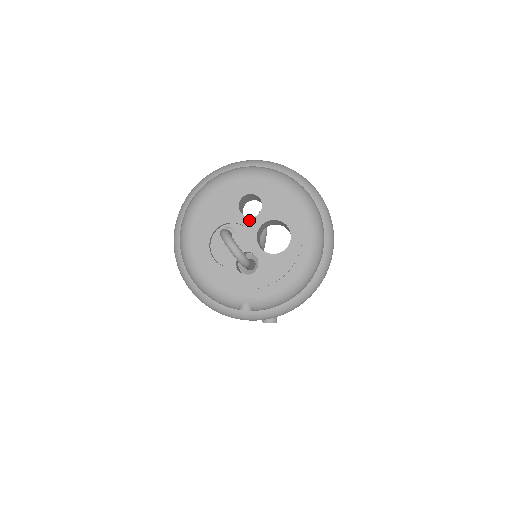
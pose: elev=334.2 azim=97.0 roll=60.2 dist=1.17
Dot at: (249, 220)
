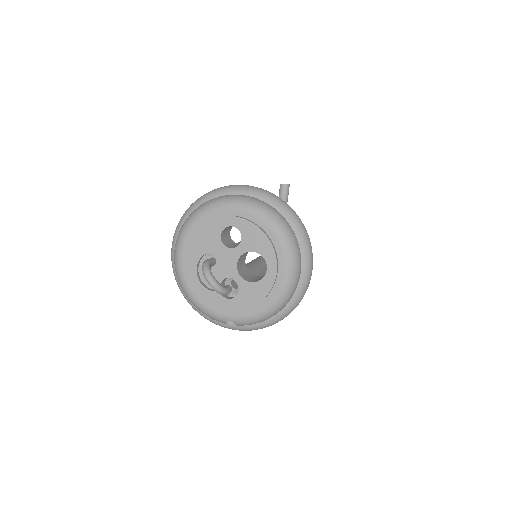
Dot at: (230, 250)
